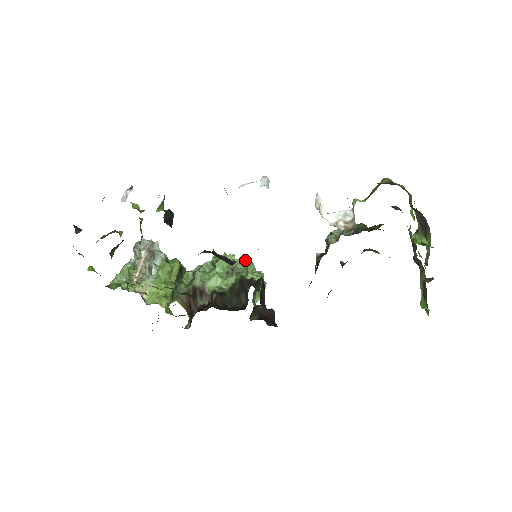
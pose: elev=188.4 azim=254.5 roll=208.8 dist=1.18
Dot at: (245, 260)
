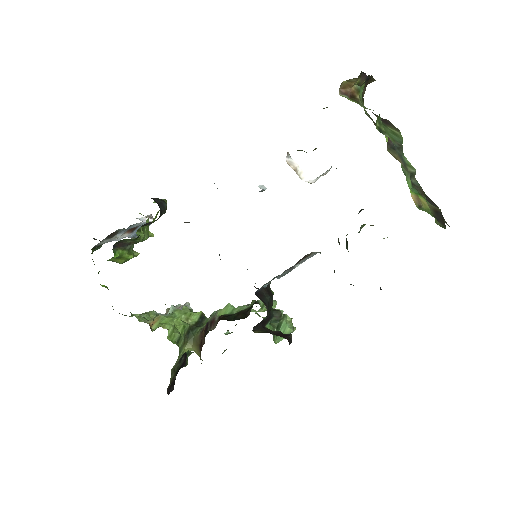
Dot at: occluded
